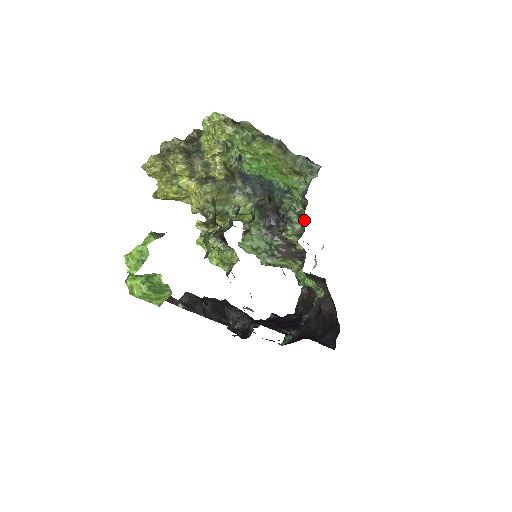
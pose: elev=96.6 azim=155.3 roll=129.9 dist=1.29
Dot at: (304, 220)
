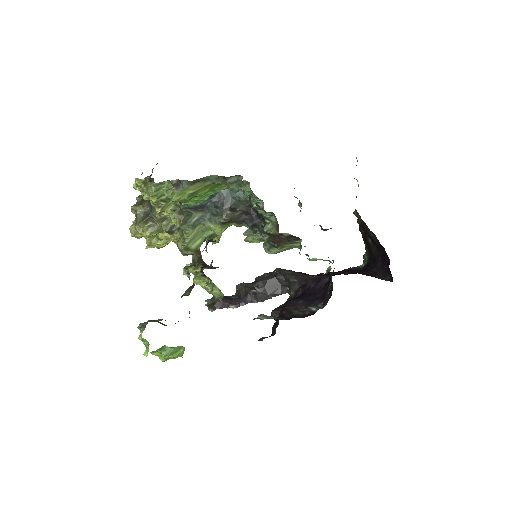
Dot at: (273, 213)
